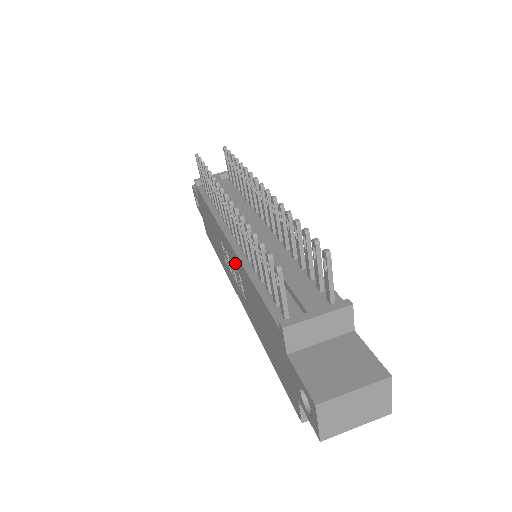
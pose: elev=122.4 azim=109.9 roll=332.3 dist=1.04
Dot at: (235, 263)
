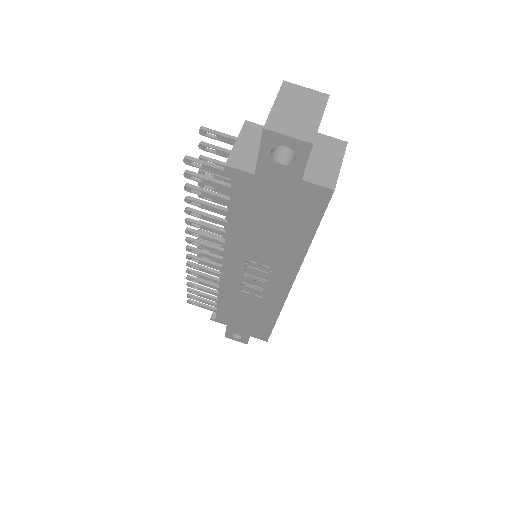
Dot at: (238, 261)
